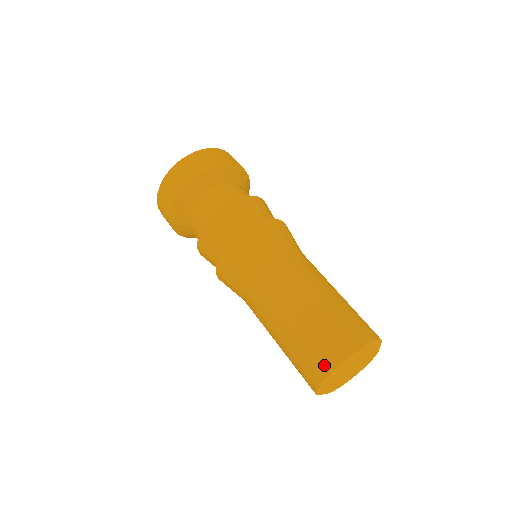
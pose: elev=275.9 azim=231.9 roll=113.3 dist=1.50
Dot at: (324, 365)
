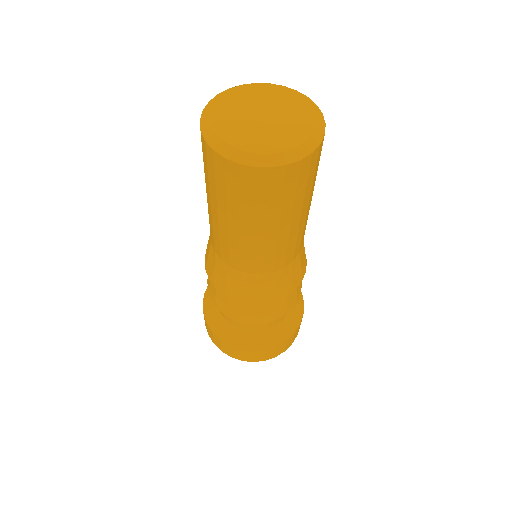
Dot at: occluded
